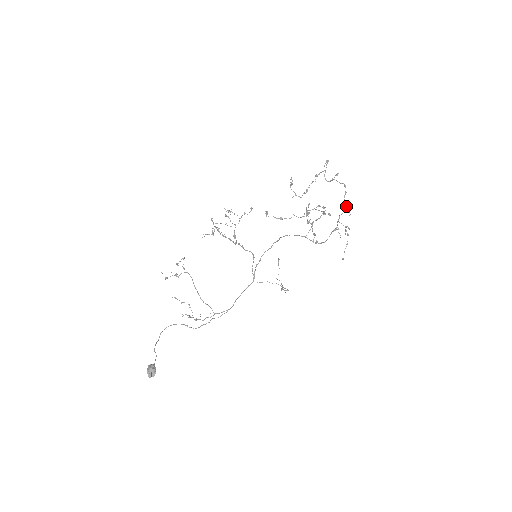
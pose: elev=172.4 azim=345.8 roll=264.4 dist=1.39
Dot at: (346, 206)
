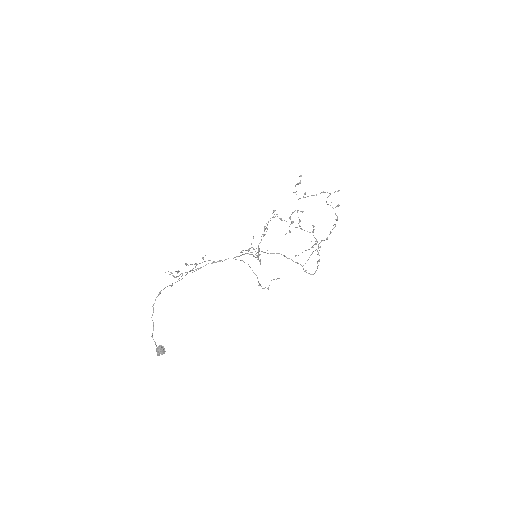
Dot at: occluded
